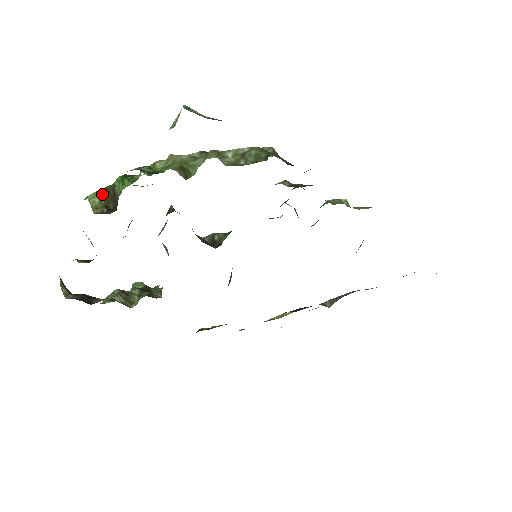
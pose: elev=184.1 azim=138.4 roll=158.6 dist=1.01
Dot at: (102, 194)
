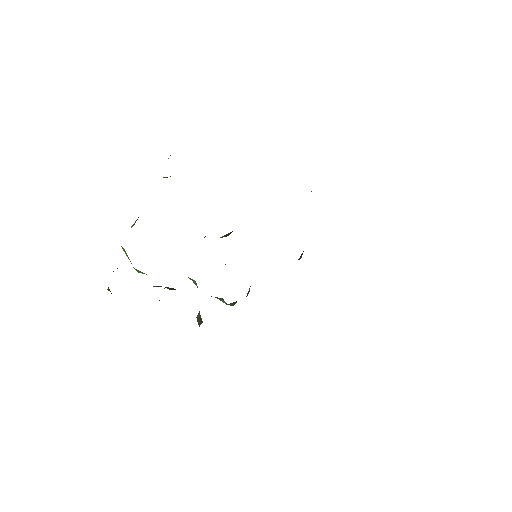
Dot at: (134, 224)
